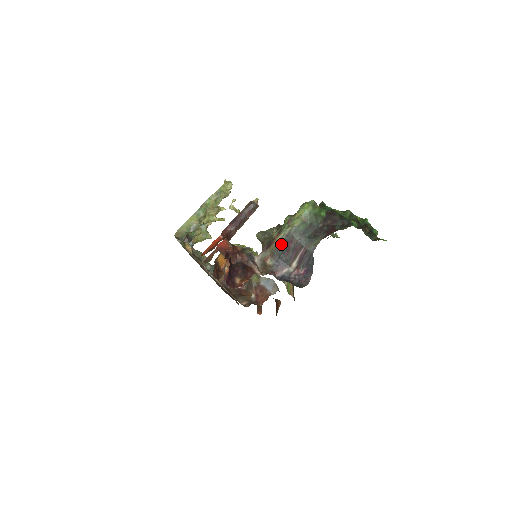
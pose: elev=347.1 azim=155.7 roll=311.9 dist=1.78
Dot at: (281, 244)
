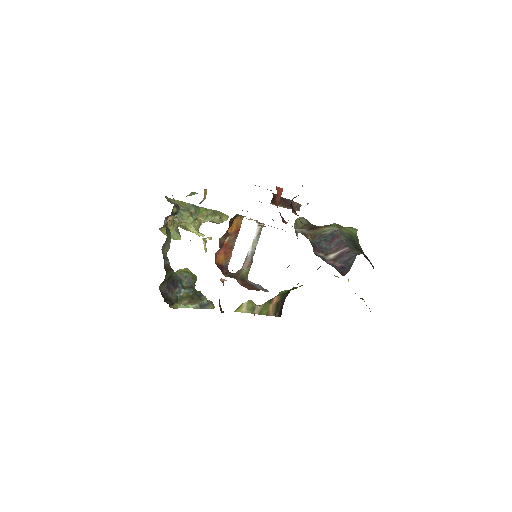
Dot at: (327, 233)
